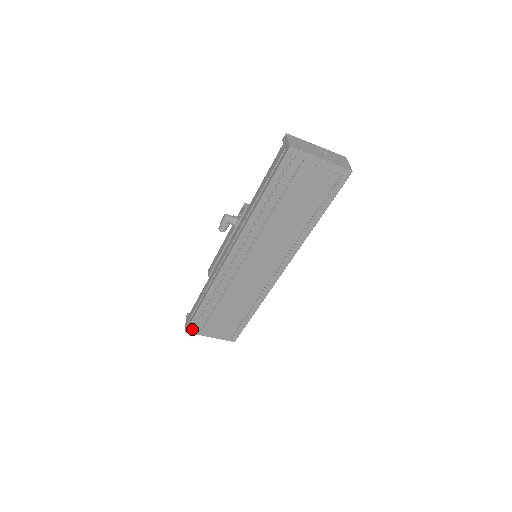
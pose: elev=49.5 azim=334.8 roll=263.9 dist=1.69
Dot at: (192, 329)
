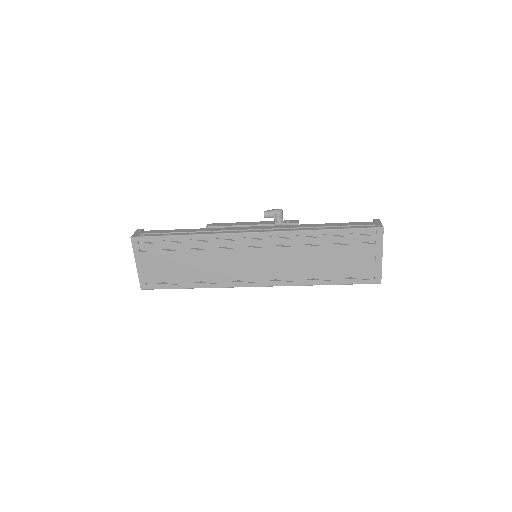
Dot at: (138, 241)
